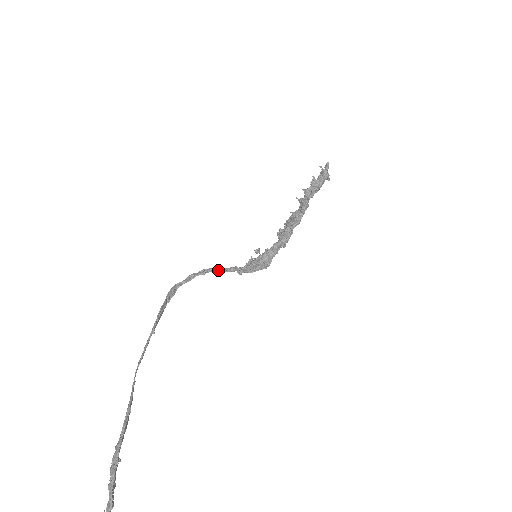
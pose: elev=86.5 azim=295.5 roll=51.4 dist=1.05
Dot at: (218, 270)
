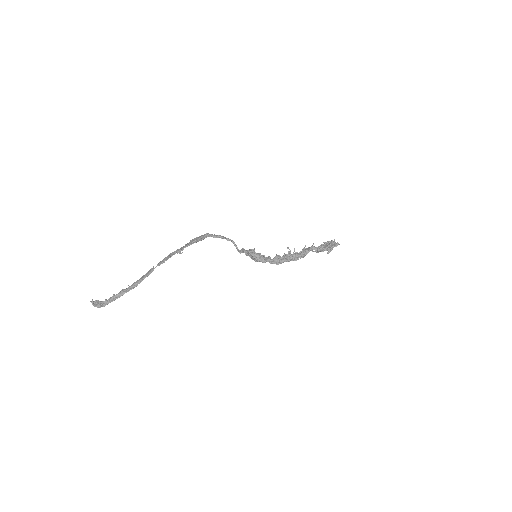
Dot at: (235, 245)
